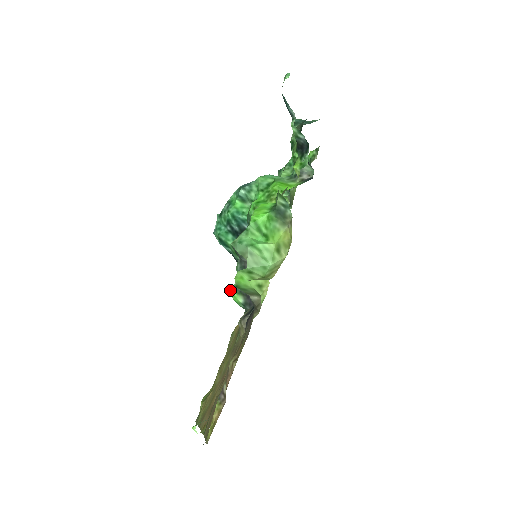
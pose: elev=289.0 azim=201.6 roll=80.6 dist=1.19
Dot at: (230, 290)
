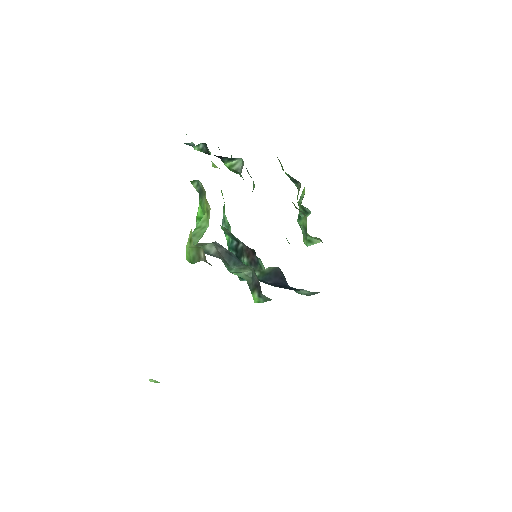
Dot at: occluded
